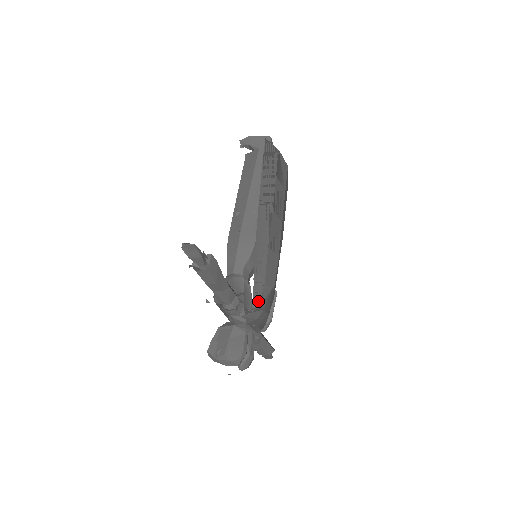
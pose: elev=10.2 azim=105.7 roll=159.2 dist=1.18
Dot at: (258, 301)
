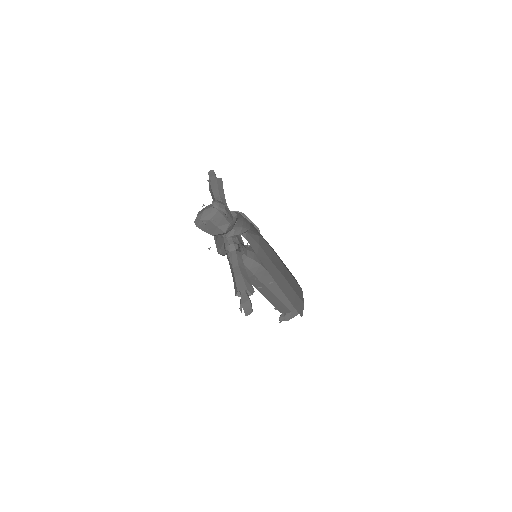
Dot at: occluded
